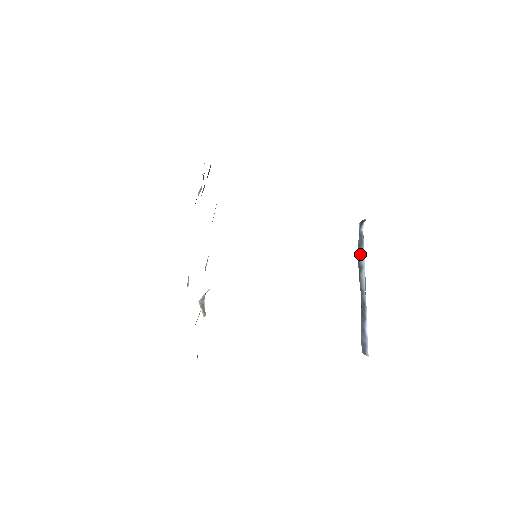
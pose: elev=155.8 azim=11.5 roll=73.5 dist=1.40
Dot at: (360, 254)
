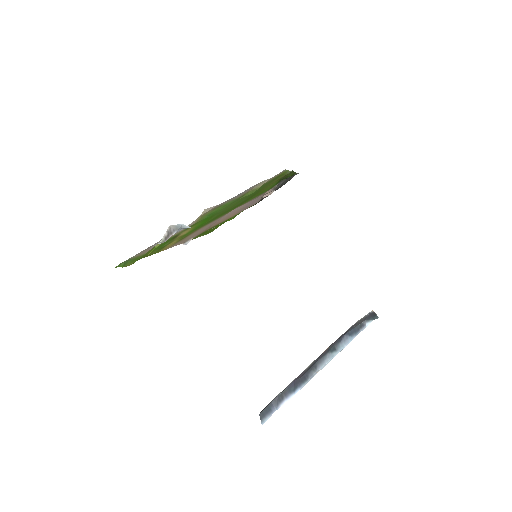
Dot at: (345, 338)
